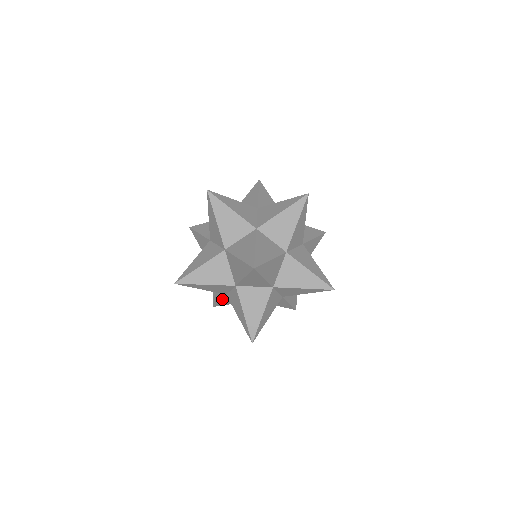
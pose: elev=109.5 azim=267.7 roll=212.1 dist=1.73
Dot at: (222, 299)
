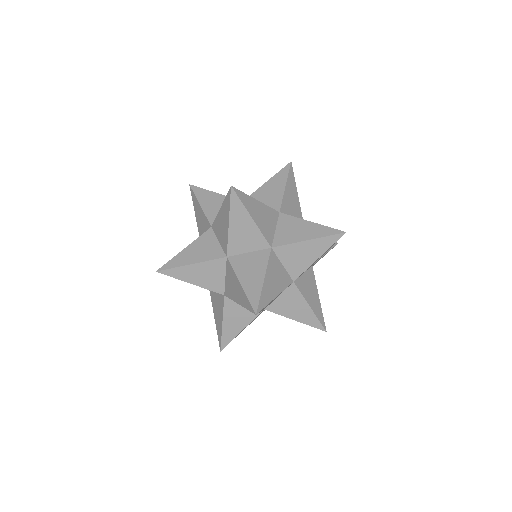
Dot at: occluded
